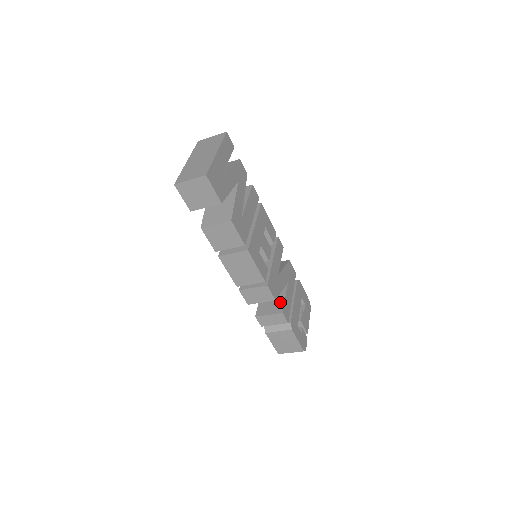
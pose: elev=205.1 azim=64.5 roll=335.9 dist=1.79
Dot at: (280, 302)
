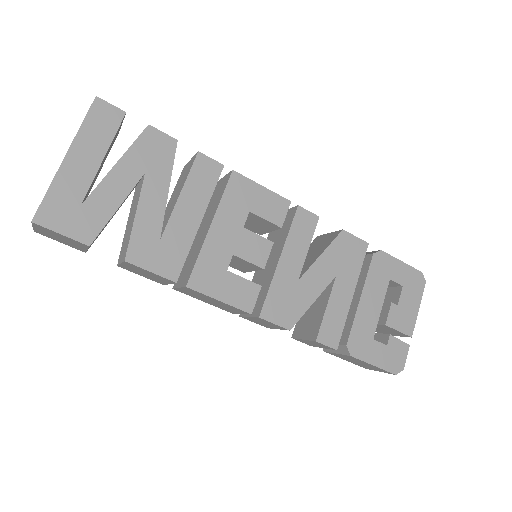
Dot at: (318, 317)
